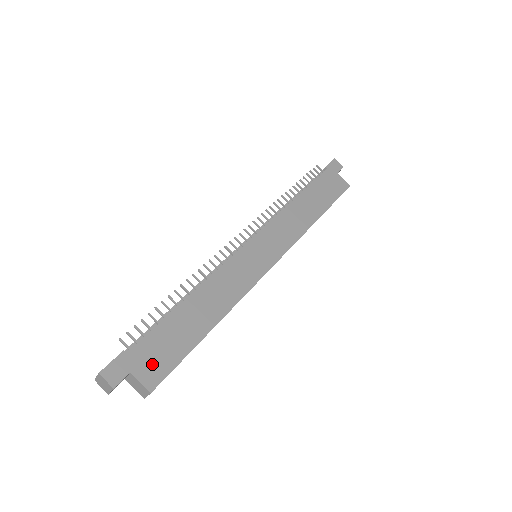
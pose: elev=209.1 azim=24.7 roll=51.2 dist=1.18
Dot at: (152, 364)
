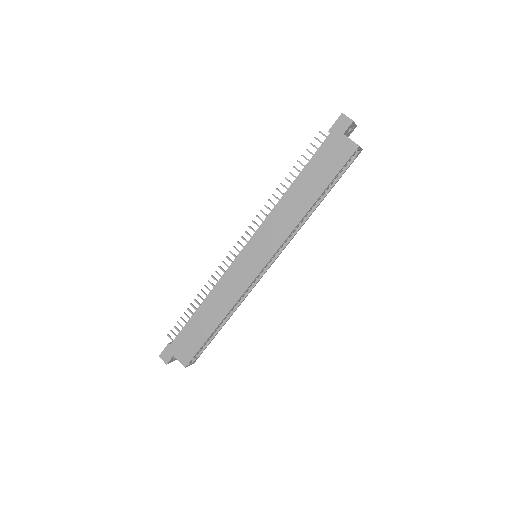
Dot at: (184, 351)
